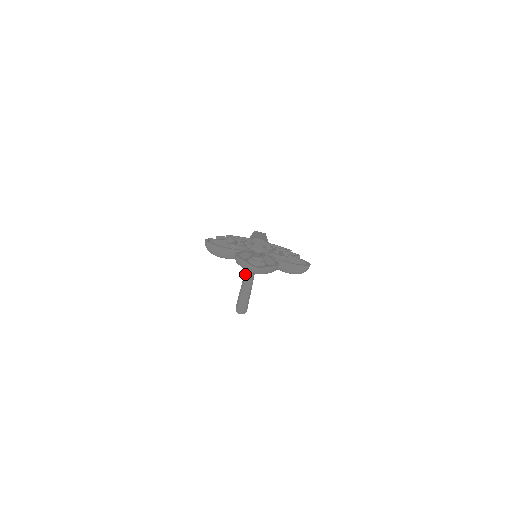
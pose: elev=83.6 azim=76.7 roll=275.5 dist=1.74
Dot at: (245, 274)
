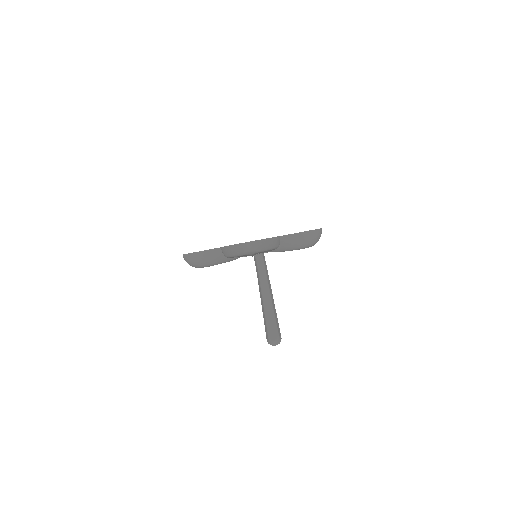
Dot at: (261, 298)
